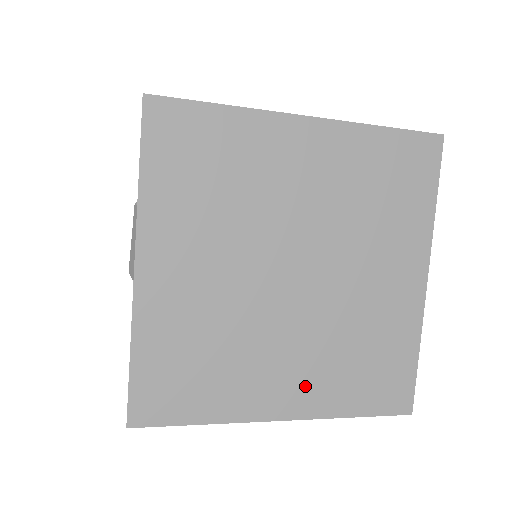
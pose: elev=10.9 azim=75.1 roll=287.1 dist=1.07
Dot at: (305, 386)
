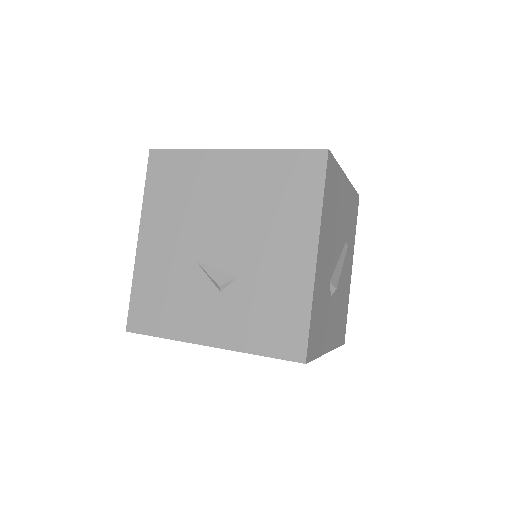
Dot at: occluded
